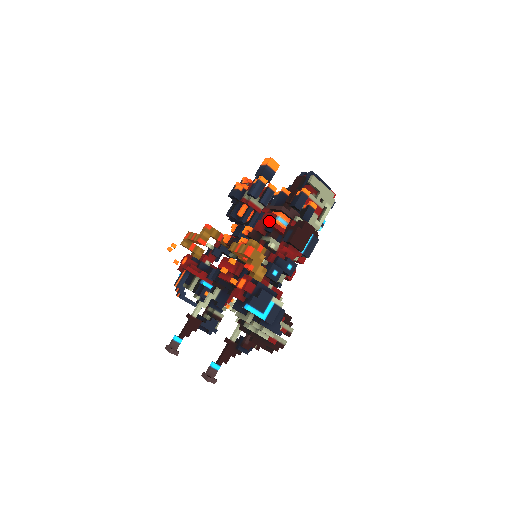
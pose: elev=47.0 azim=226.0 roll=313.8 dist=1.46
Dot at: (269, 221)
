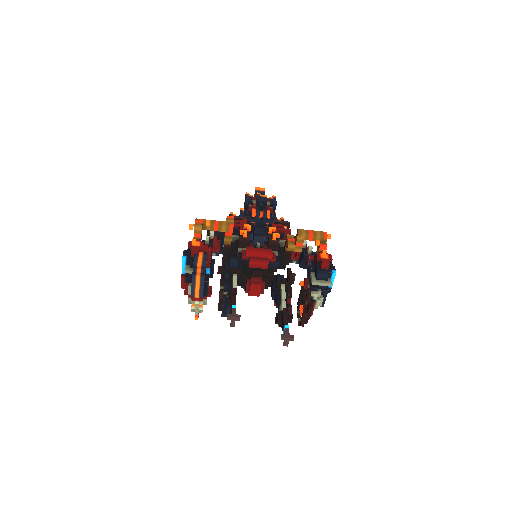
Dot at: occluded
